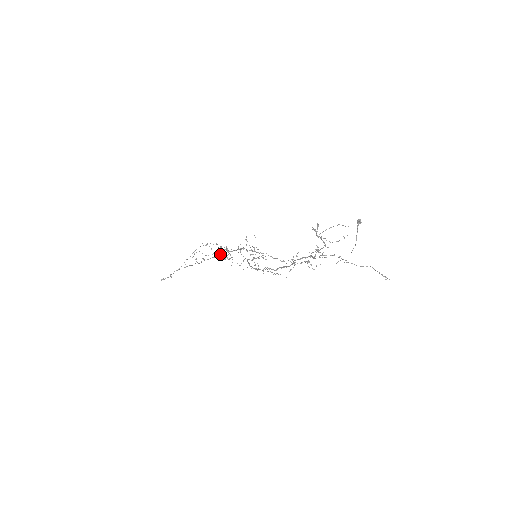
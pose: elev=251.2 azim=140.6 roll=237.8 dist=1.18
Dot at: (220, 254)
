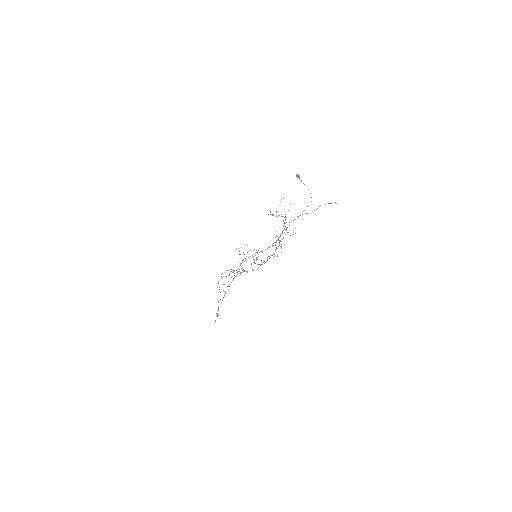
Dot at: occluded
